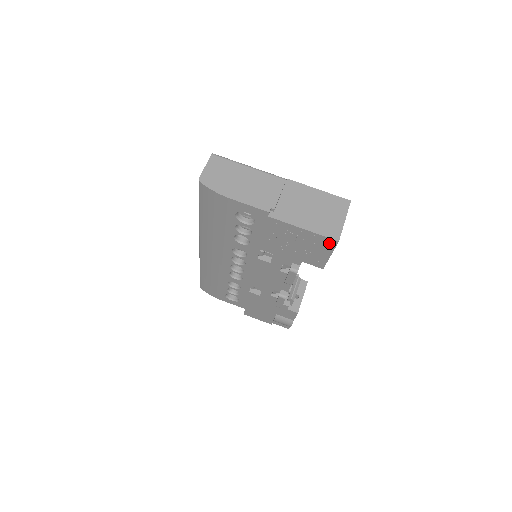
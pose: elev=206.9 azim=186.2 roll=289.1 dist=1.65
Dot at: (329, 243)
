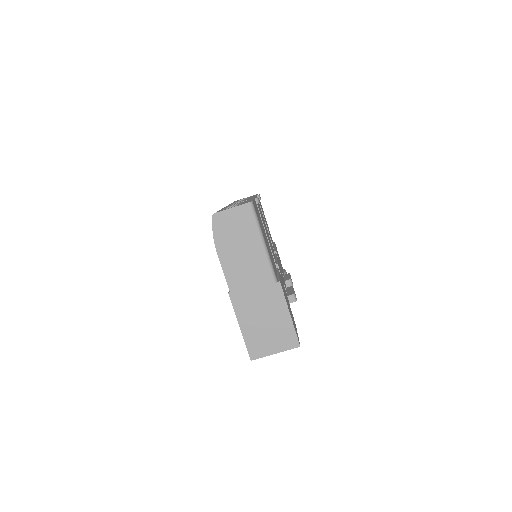
Dot at: occluded
